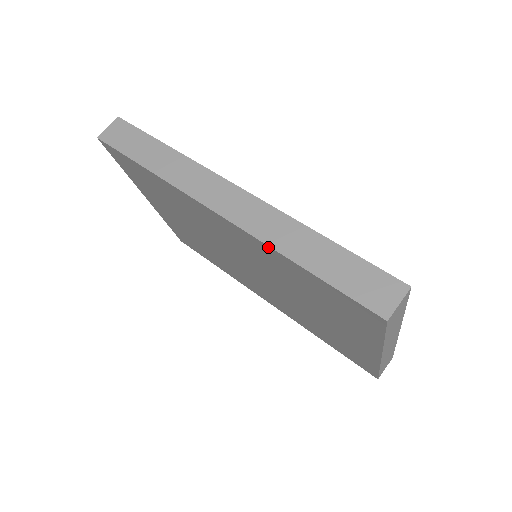
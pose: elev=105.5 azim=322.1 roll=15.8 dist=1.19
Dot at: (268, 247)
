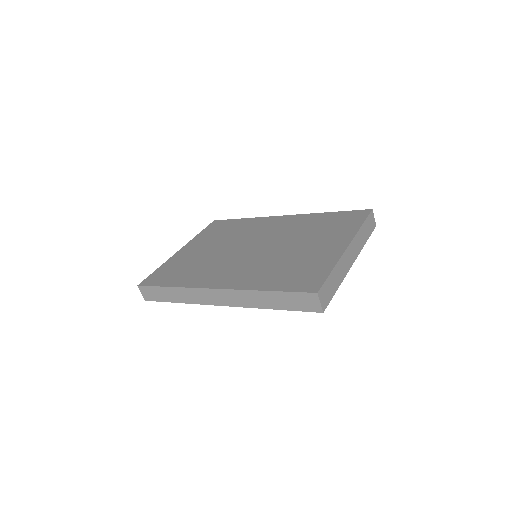
Dot at: (254, 307)
